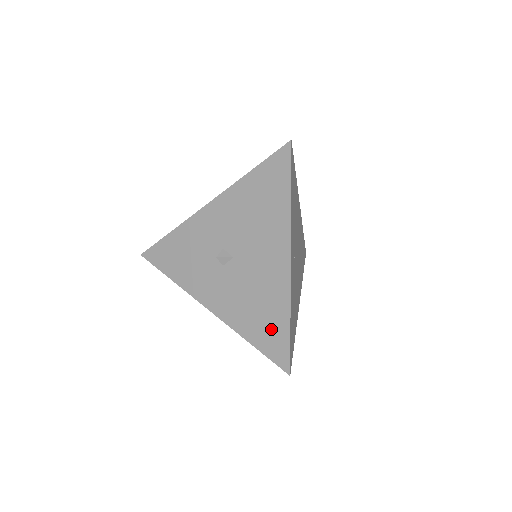
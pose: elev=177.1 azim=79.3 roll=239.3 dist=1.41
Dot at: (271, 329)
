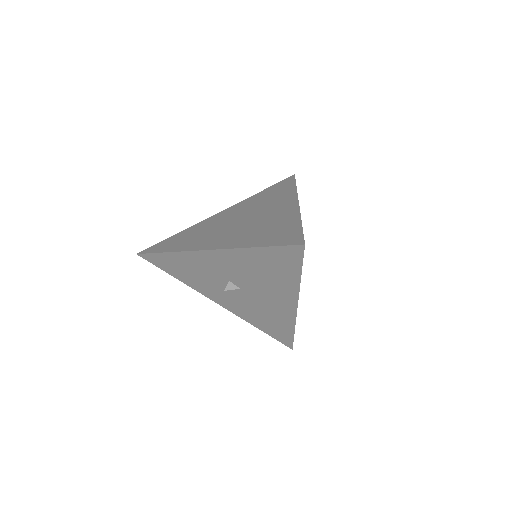
Dot at: (277, 330)
